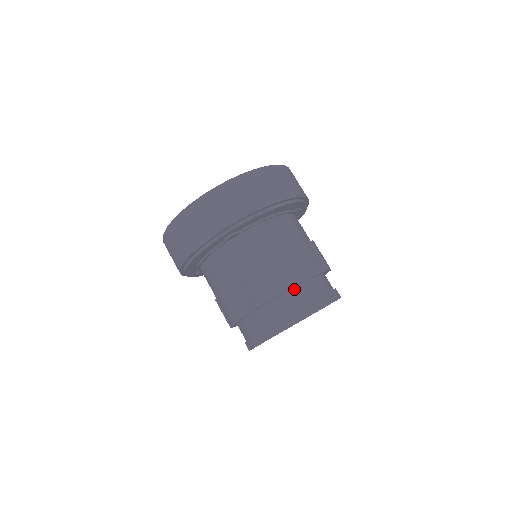
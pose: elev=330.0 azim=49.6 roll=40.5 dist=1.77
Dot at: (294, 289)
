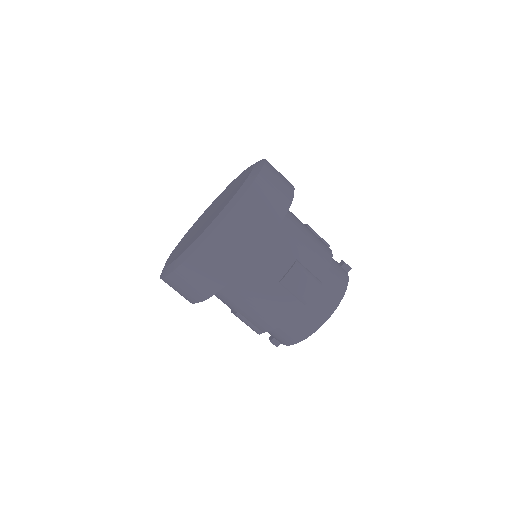
Dot at: occluded
